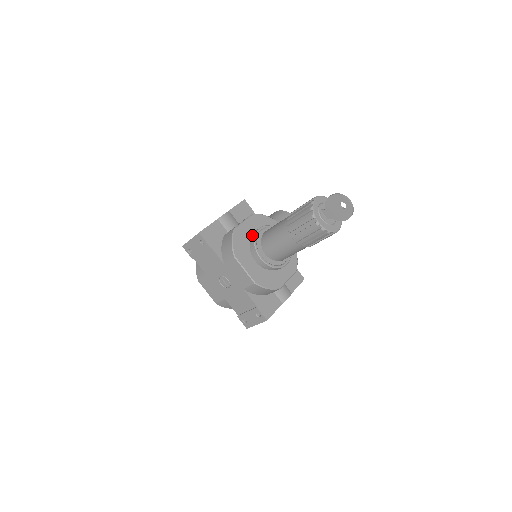
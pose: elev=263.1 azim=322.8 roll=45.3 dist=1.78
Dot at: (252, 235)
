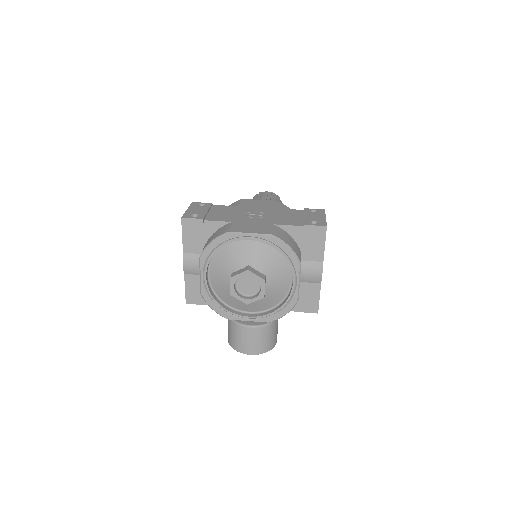
Dot at: occluded
